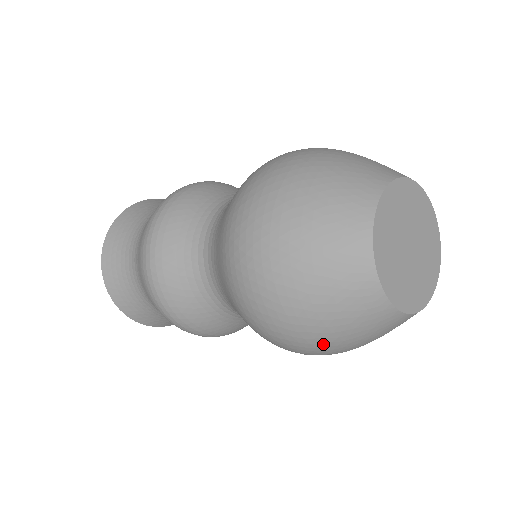
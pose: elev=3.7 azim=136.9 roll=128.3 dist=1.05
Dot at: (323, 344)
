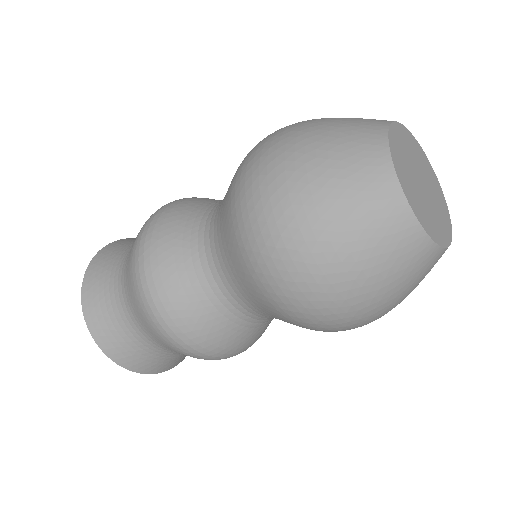
Dot at: occluded
